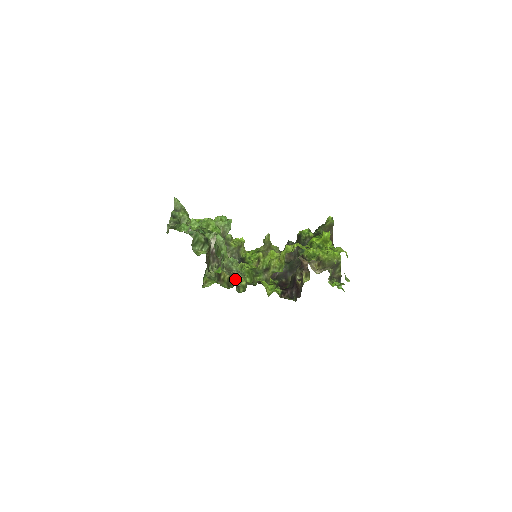
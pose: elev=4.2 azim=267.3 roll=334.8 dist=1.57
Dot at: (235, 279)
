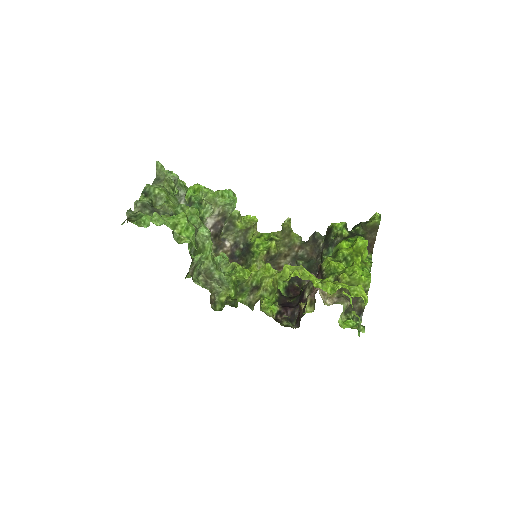
Dot at: occluded
